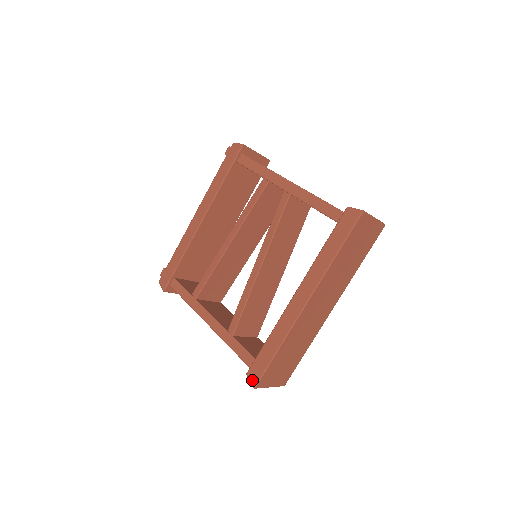
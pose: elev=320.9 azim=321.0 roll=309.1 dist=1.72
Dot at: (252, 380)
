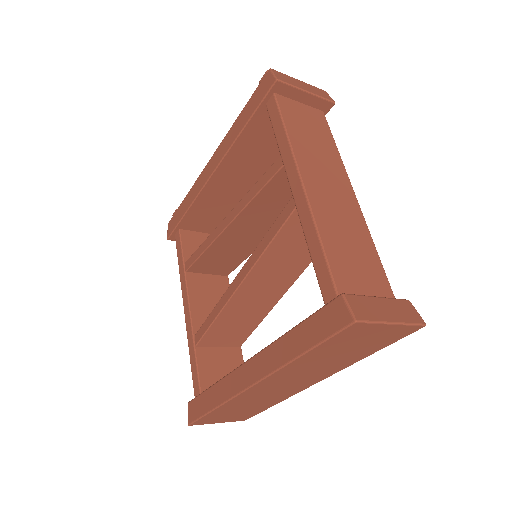
Dot at: (189, 415)
